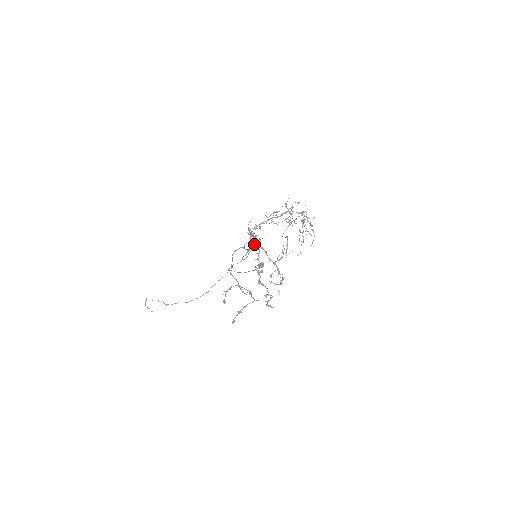
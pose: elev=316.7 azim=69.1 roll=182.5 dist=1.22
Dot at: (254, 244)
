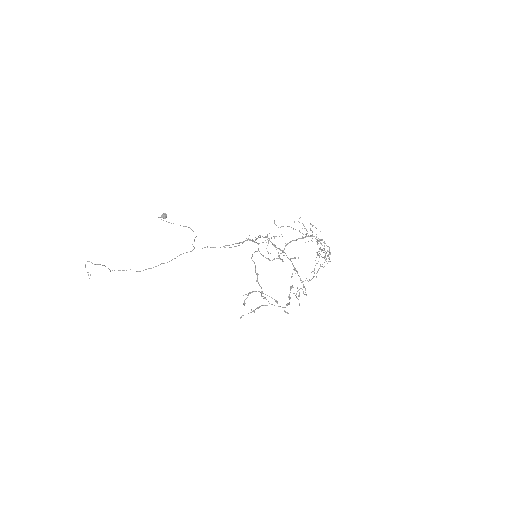
Dot at: (280, 258)
